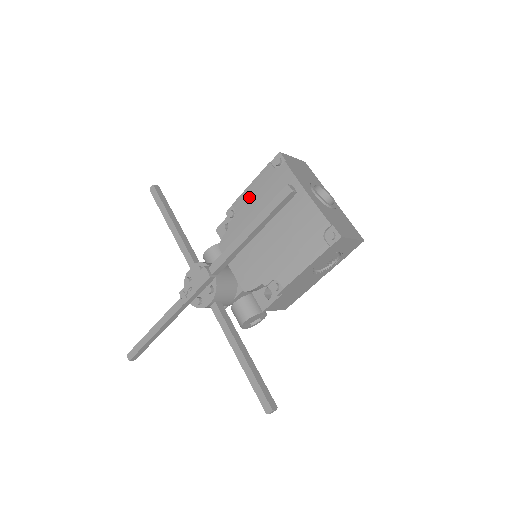
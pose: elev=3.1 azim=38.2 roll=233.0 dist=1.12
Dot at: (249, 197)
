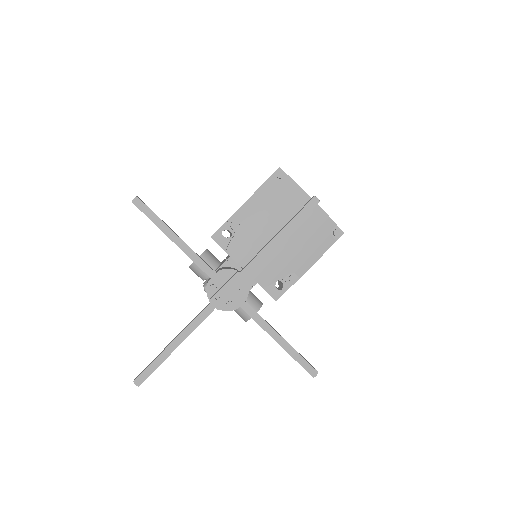
Dot at: (255, 206)
